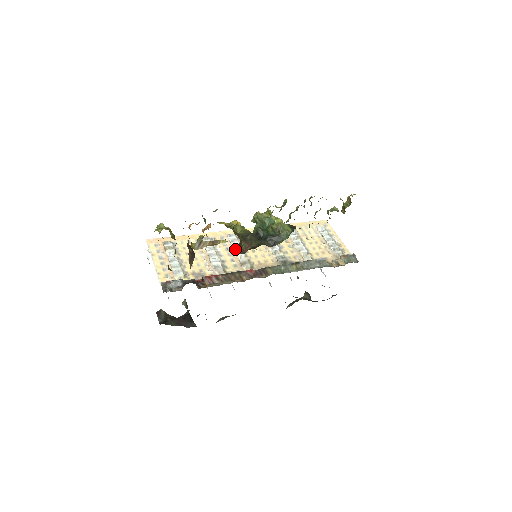
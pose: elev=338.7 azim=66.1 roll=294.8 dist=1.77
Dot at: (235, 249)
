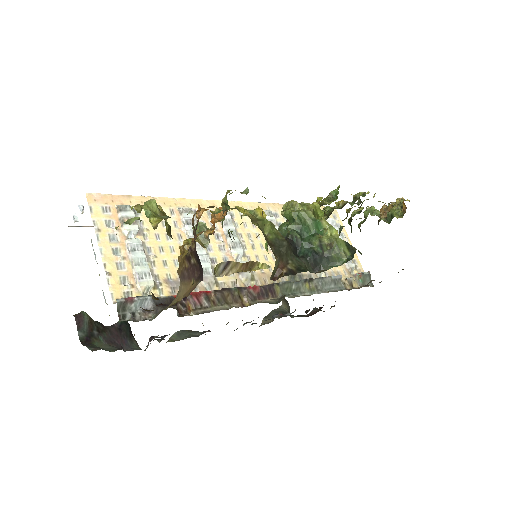
Dot at: (230, 240)
